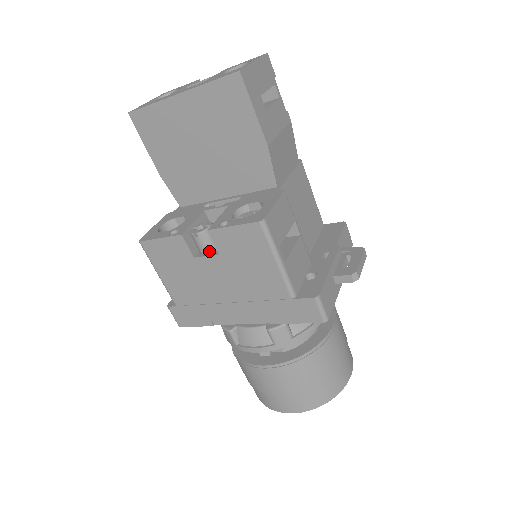
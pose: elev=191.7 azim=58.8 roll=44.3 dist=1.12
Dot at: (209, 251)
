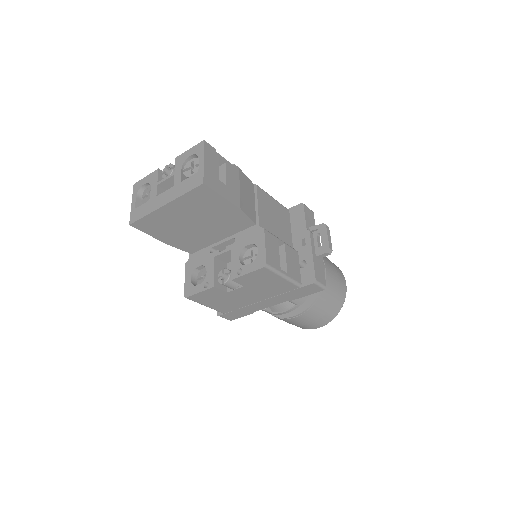
Dot at: (236, 287)
